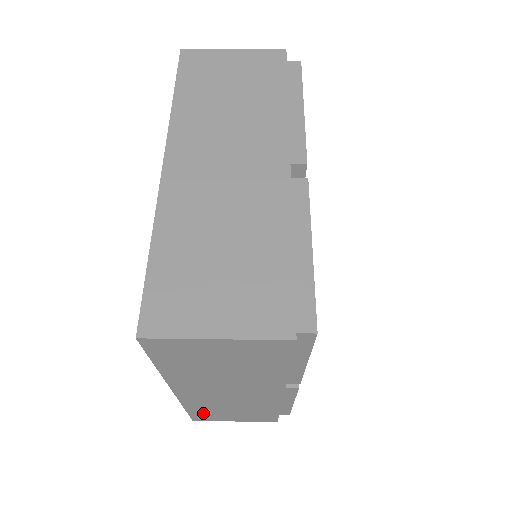
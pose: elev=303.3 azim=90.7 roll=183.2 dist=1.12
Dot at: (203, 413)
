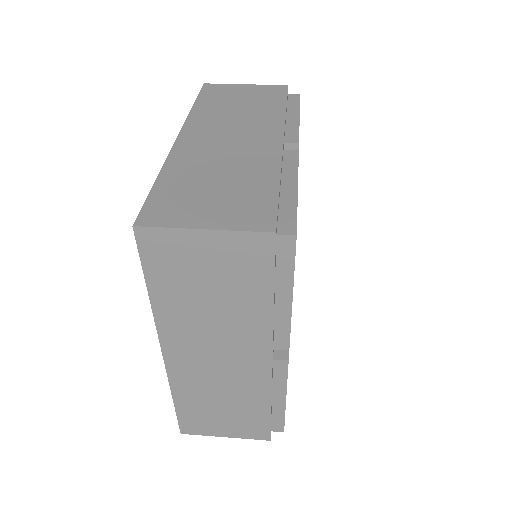
Dot at: (192, 412)
